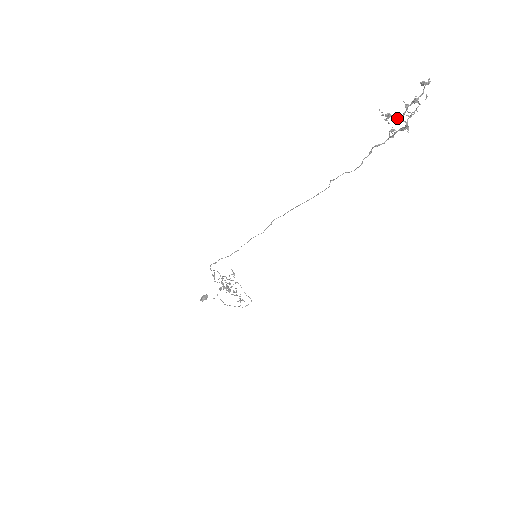
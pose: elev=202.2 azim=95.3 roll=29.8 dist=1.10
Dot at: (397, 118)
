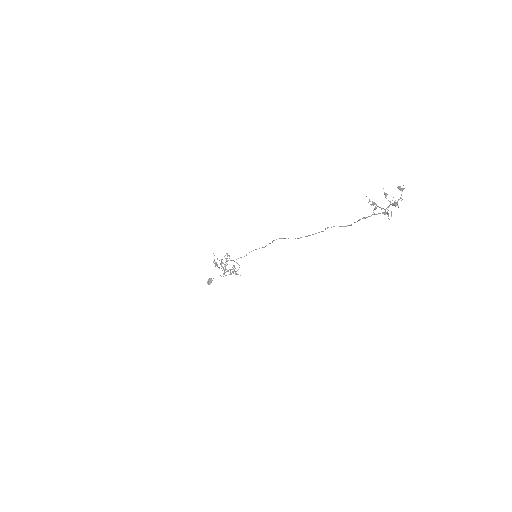
Dot at: (381, 209)
